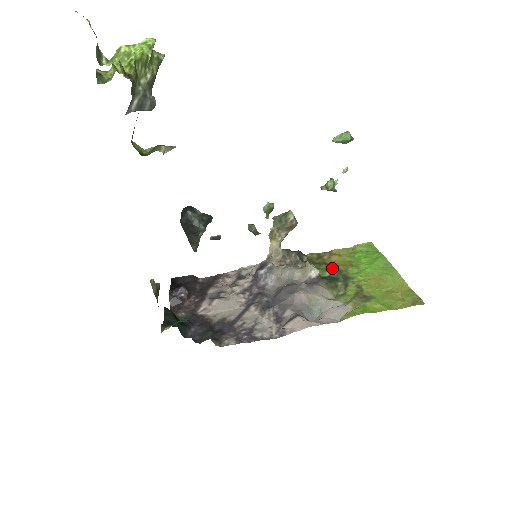
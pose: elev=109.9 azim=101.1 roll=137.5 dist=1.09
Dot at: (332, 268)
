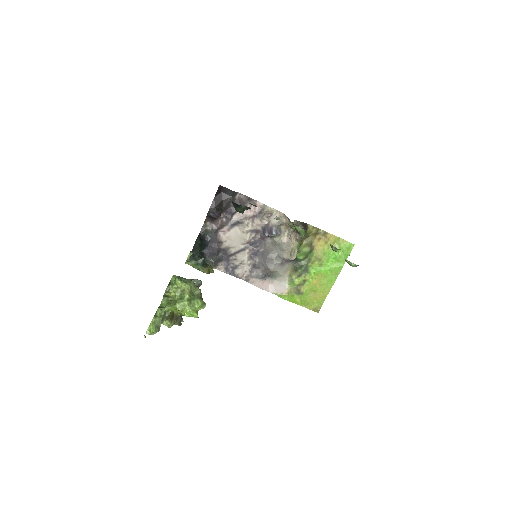
Dot at: (308, 255)
